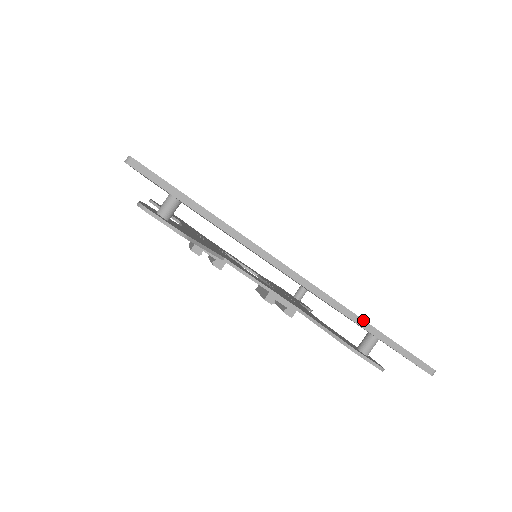
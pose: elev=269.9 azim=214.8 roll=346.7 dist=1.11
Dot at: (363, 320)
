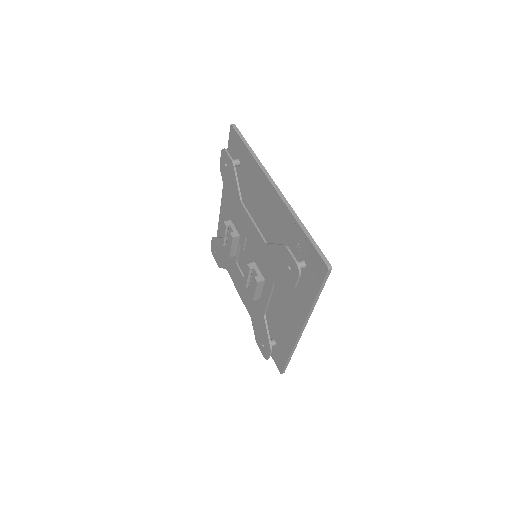
Dot at: (299, 219)
